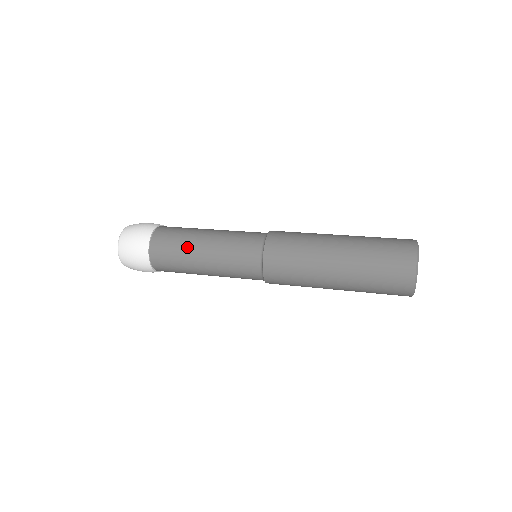
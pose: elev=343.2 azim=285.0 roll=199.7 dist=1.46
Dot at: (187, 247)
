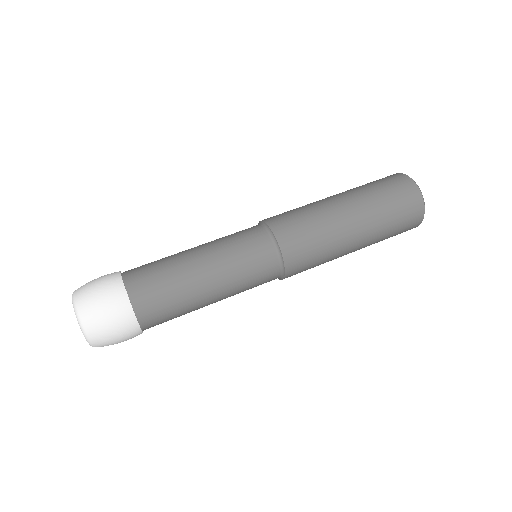
Dot at: occluded
